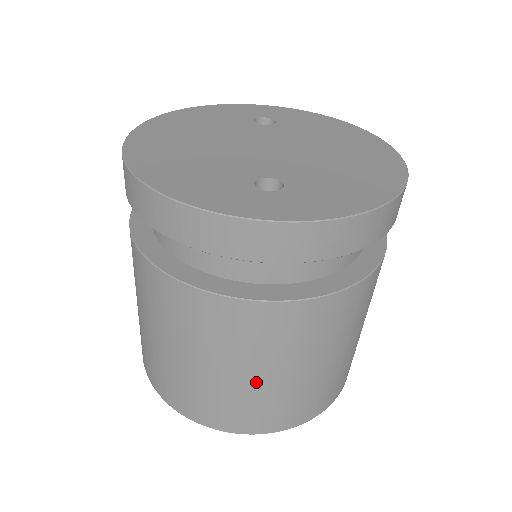
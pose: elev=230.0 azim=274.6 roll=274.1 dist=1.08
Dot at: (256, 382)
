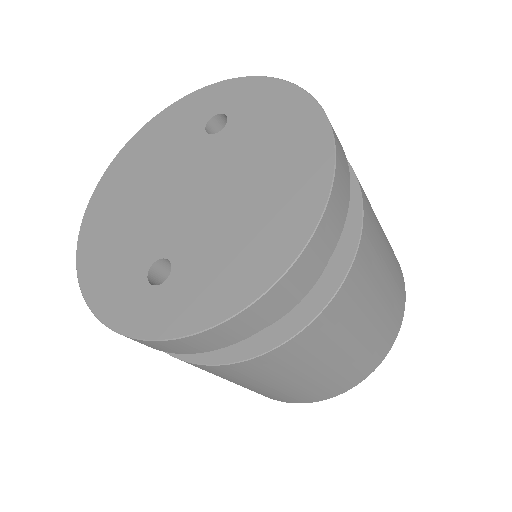
Dot at: (246, 387)
